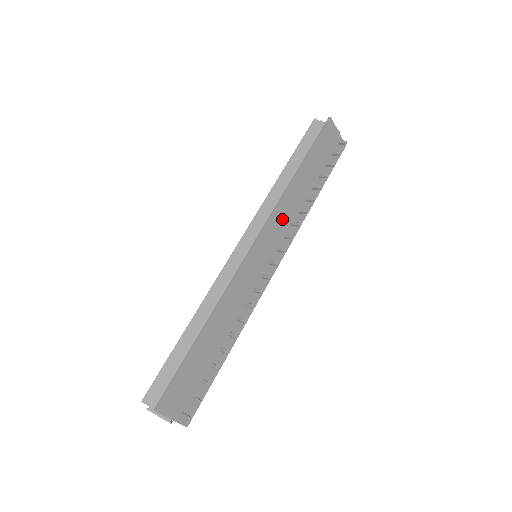
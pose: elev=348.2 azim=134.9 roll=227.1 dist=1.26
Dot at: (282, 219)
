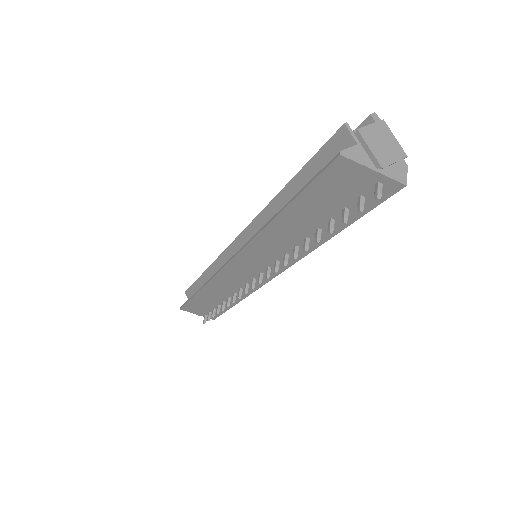
Dot at: (265, 250)
